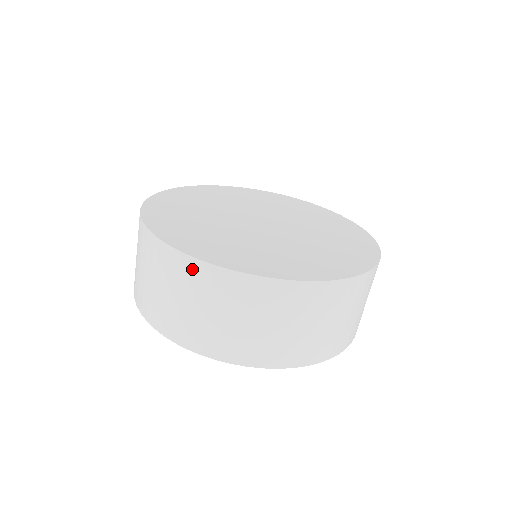
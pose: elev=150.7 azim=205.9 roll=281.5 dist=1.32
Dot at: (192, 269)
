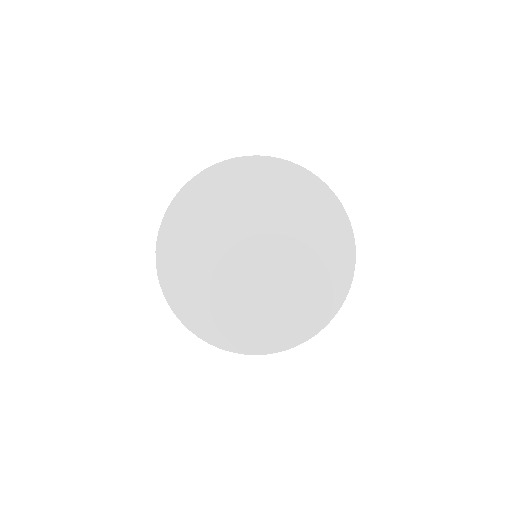
Dot at: occluded
